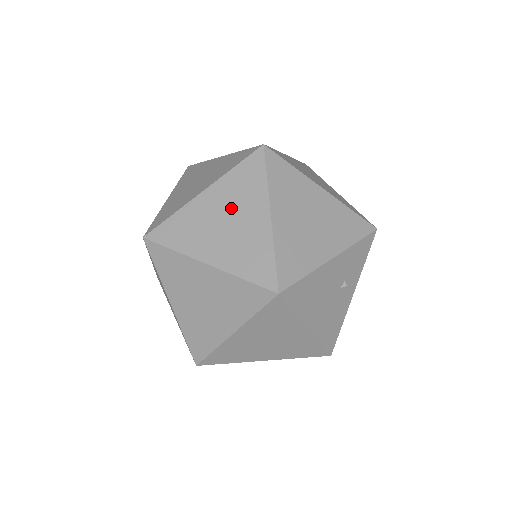
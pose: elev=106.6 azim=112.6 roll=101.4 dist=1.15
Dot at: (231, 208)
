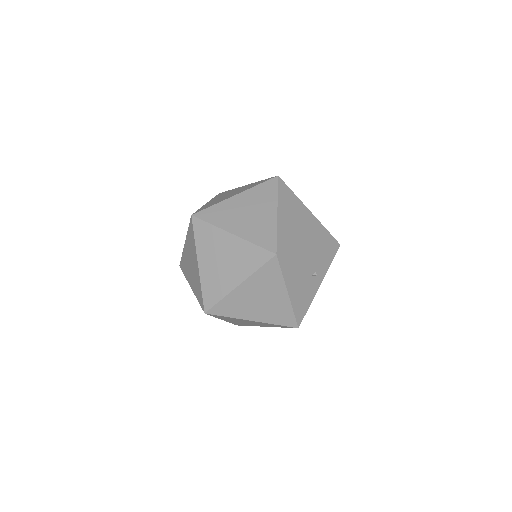
Dot at: (253, 206)
